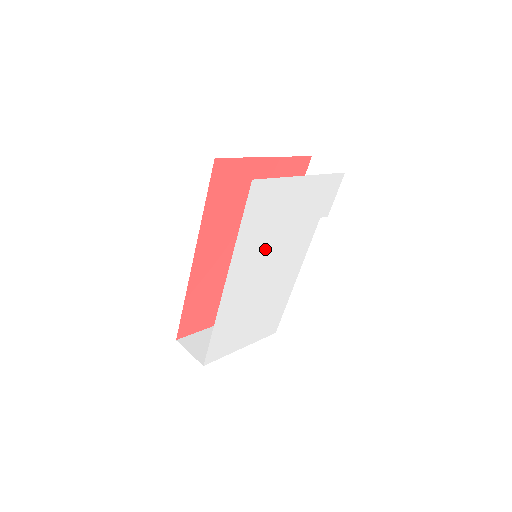
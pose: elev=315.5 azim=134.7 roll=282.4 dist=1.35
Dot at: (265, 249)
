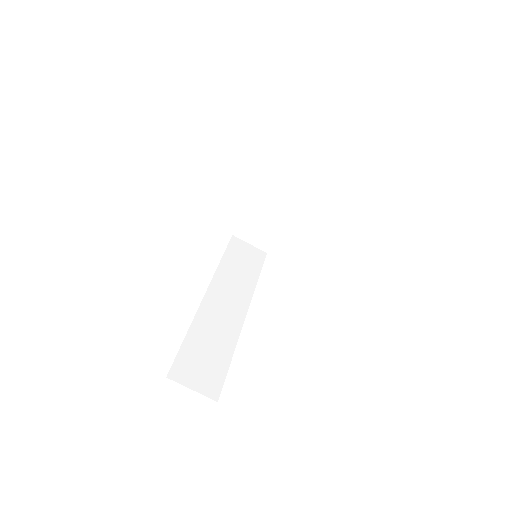
Dot at: occluded
